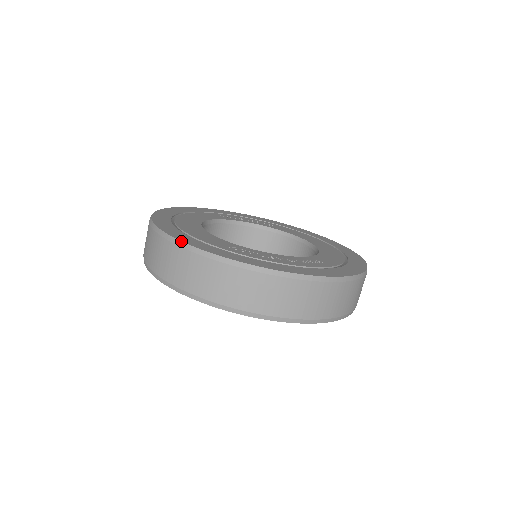
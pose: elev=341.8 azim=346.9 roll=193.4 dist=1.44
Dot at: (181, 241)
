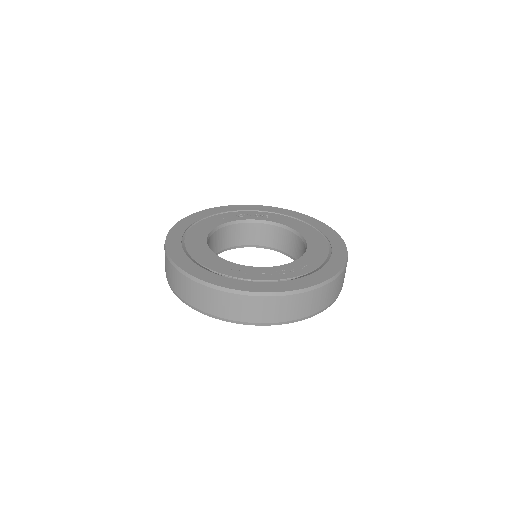
Dot at: (191, 275)
